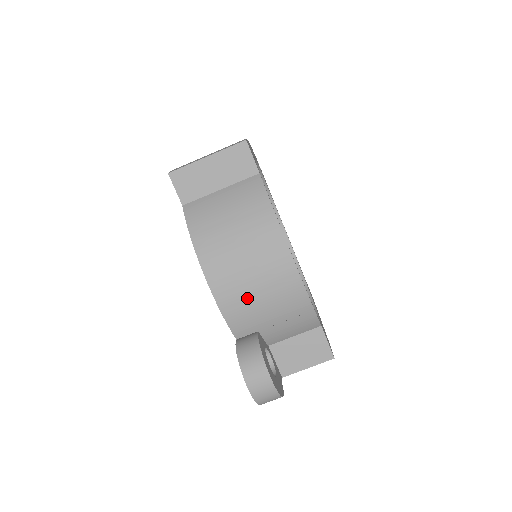
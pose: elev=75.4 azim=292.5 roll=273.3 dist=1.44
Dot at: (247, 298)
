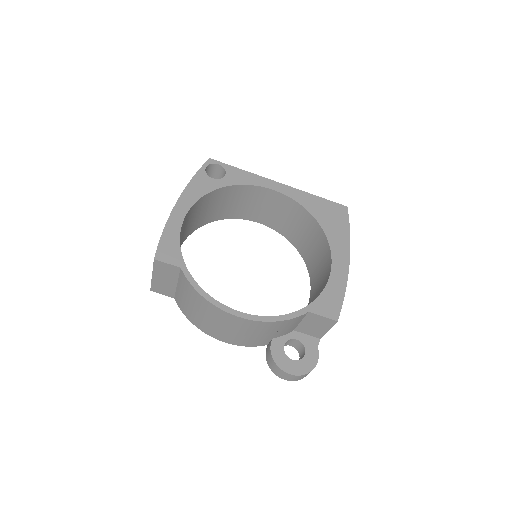
Dot at: (242, 337)
